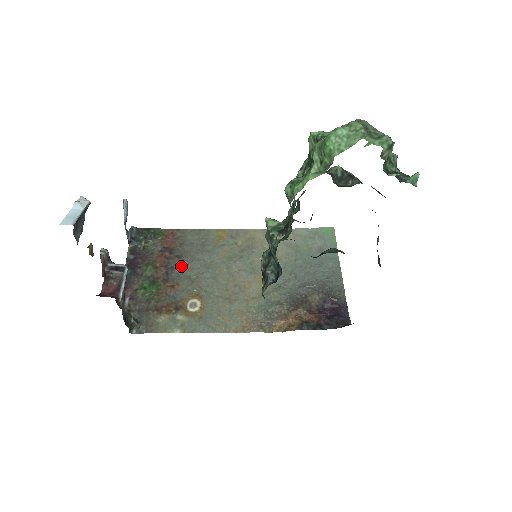
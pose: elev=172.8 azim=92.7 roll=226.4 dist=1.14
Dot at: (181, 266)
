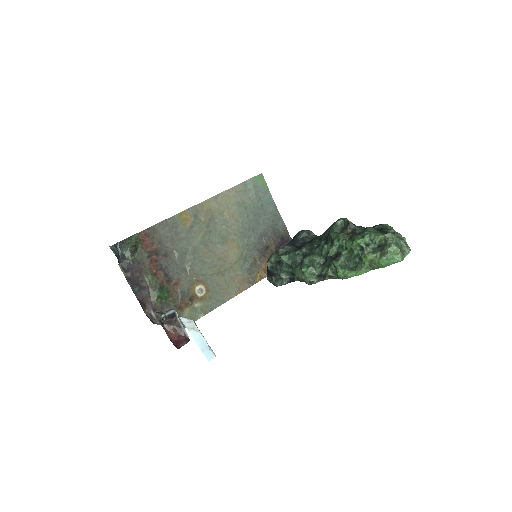
Dot at: (172, 263)
